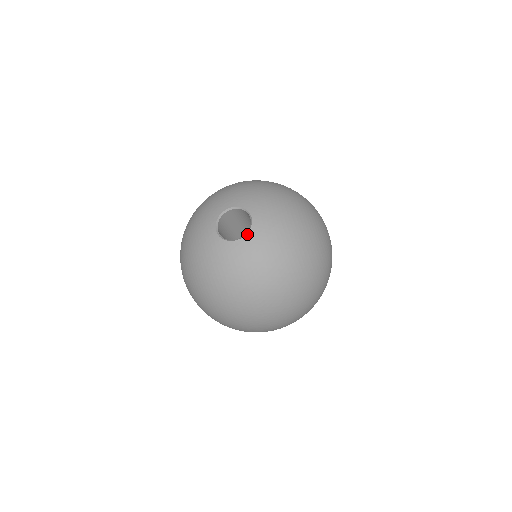
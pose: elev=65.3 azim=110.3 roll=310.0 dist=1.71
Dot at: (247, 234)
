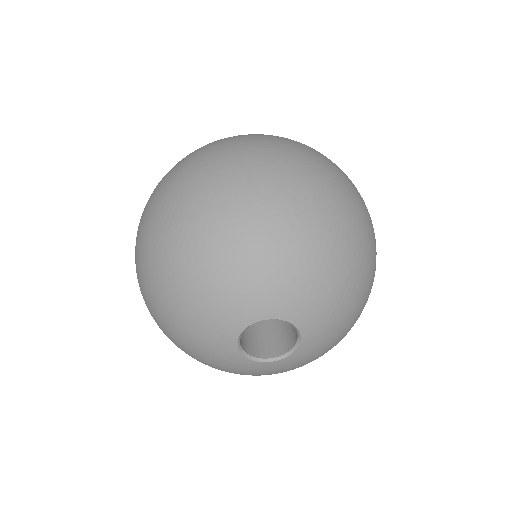
Dot at: (271, 362)
